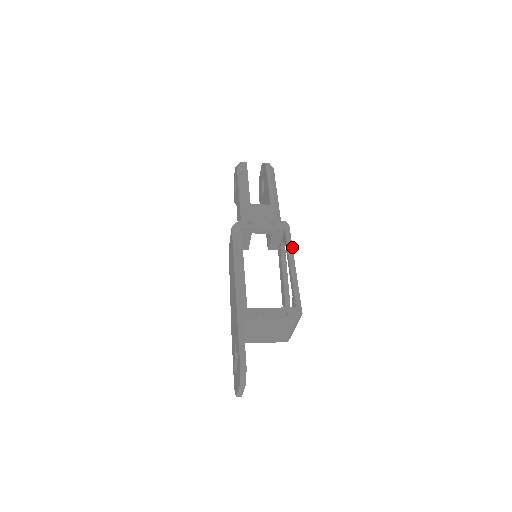
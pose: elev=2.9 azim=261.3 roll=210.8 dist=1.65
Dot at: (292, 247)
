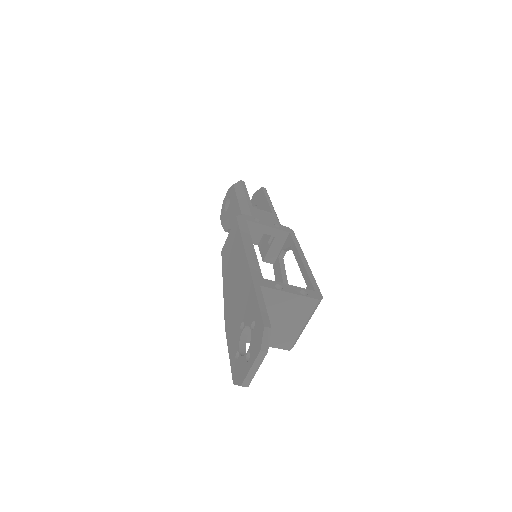
Dot at: occluded
